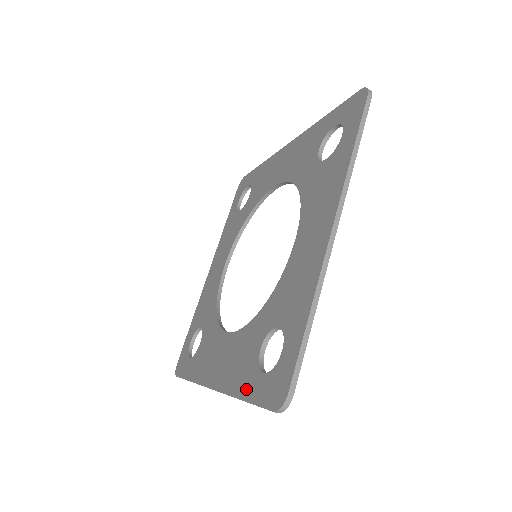
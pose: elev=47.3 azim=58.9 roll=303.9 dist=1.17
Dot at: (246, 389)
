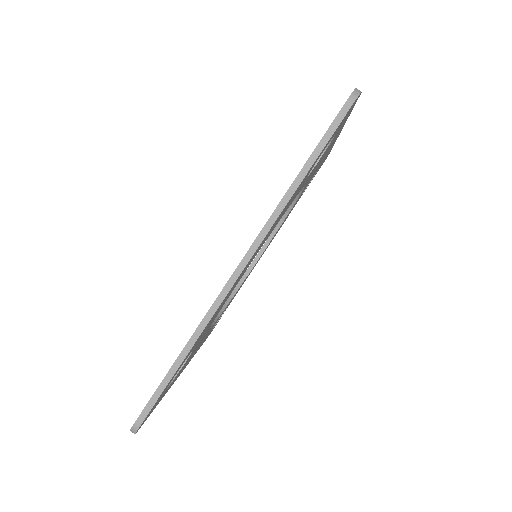
Dot at: occluded
